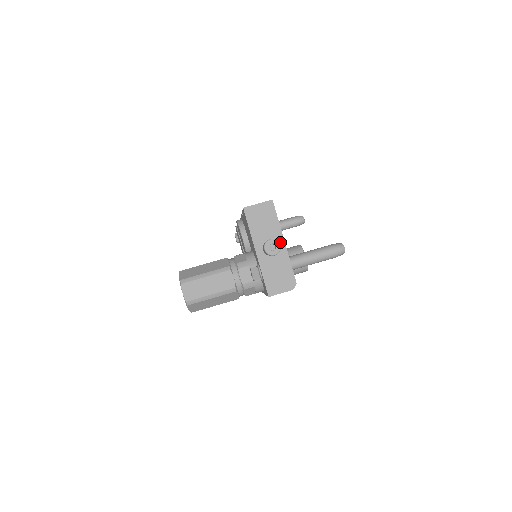
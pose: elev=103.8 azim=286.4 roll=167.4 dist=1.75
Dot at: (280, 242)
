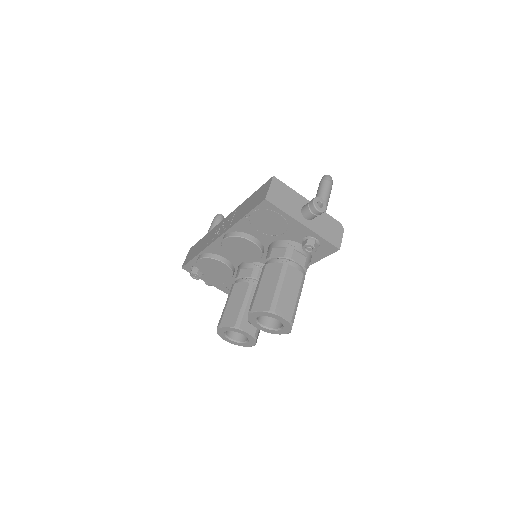
Dot at: occluded
